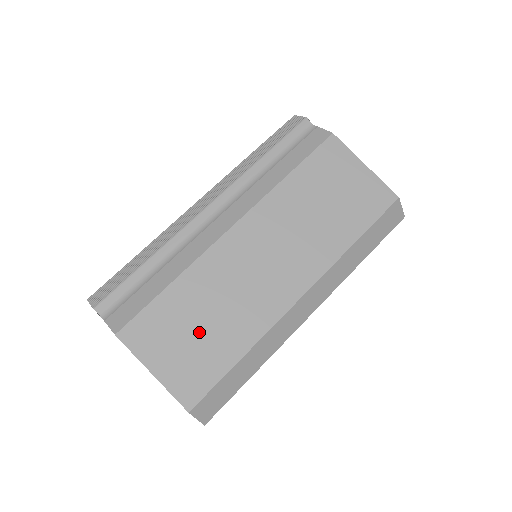
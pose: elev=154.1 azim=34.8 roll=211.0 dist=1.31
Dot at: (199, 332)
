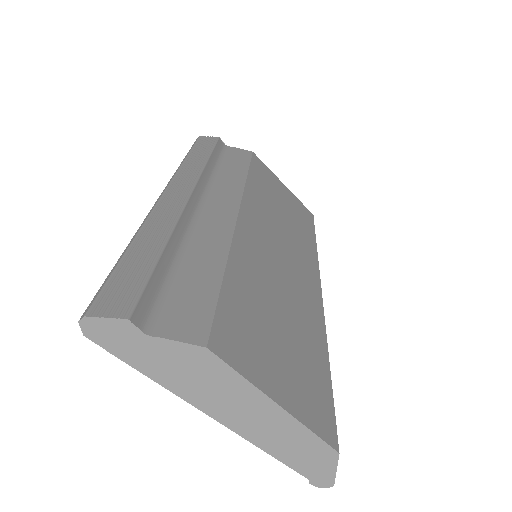
Dot at: (284, 334)
